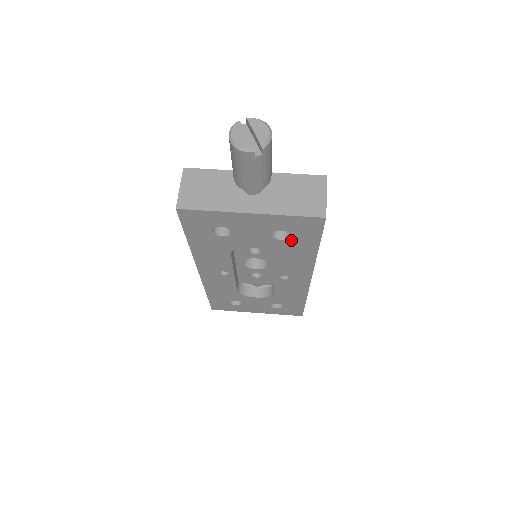
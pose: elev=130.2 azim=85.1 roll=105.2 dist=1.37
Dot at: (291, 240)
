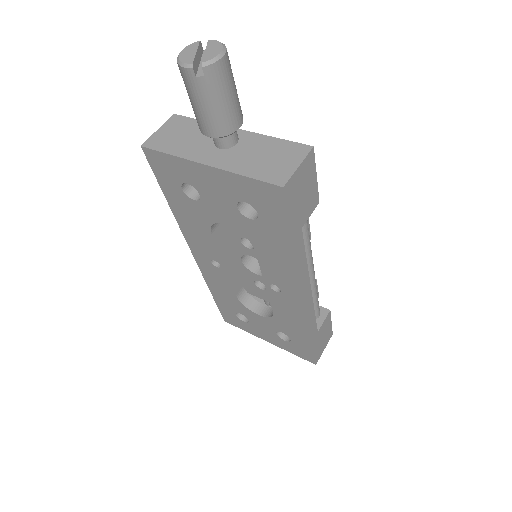
Dot at: (260, 222)
